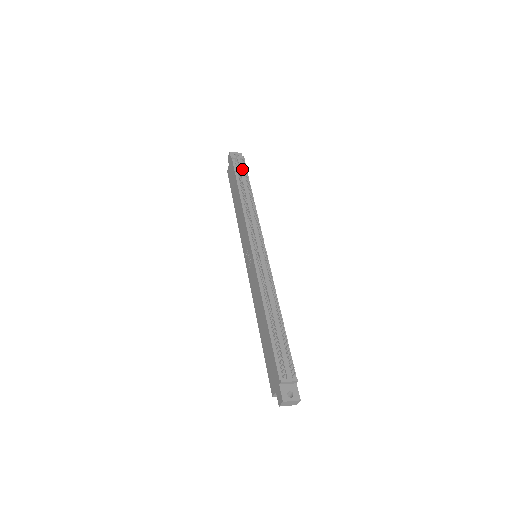
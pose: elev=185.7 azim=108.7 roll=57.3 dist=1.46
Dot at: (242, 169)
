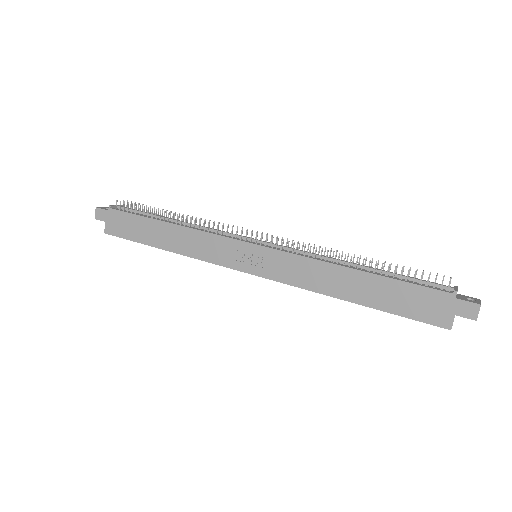
Dot at: (133, 211)
